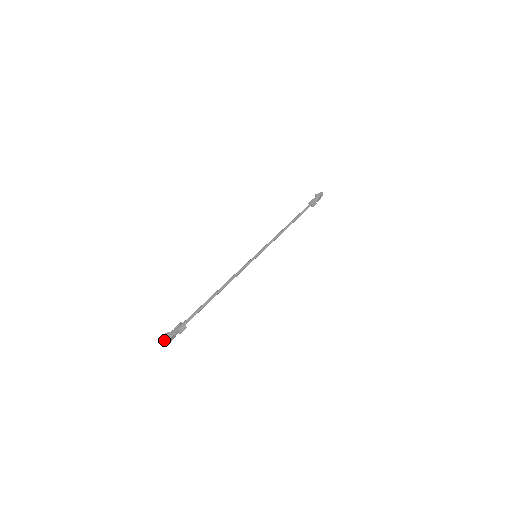
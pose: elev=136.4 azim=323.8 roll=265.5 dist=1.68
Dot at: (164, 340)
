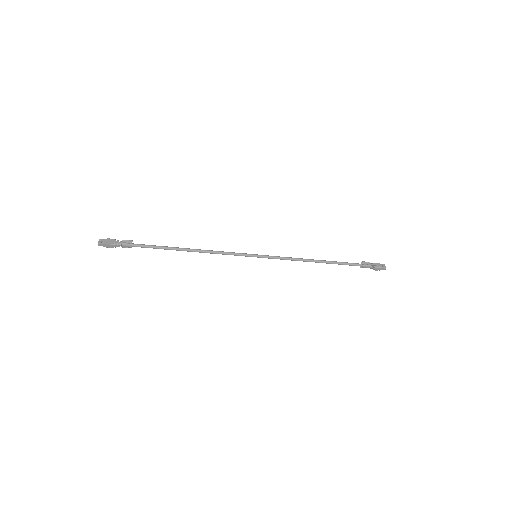
Dot at: (102, 240)
